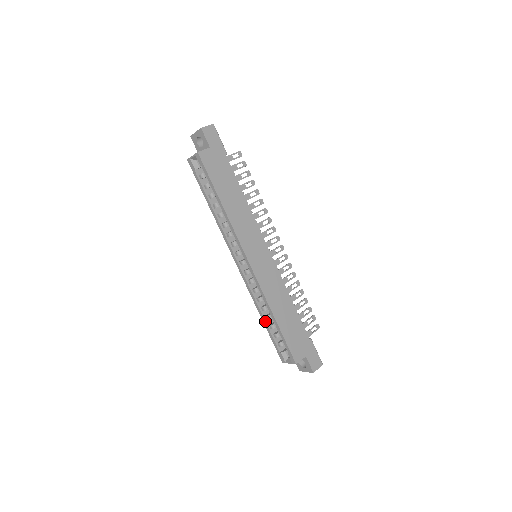
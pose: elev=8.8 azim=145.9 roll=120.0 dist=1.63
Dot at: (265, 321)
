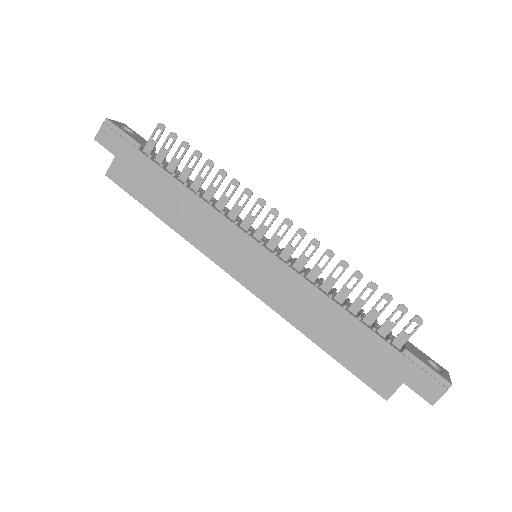
Dot at: occluded
